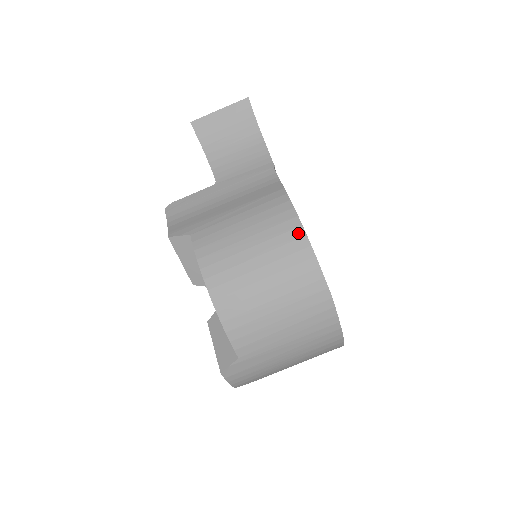
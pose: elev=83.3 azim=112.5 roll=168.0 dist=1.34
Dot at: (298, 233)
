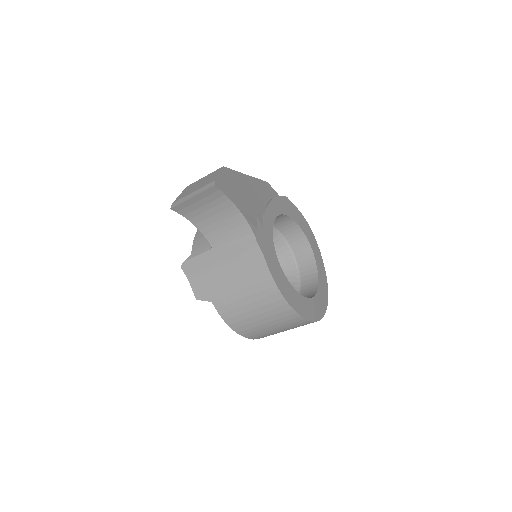
Dot at: (287, 308)
